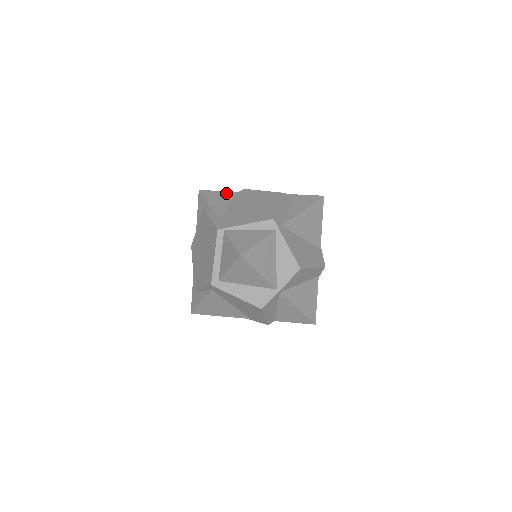
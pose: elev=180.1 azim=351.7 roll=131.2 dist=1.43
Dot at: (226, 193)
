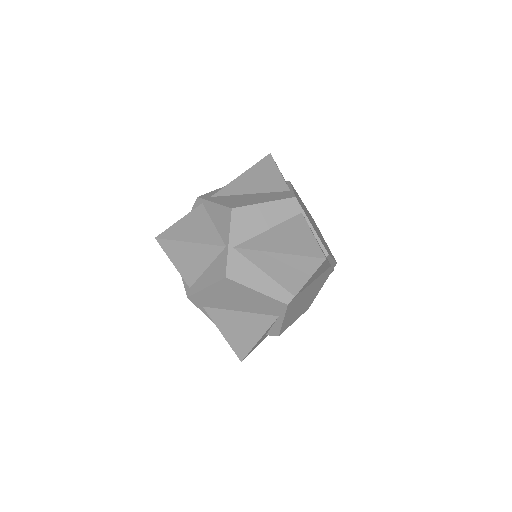
Dot at: occluded
